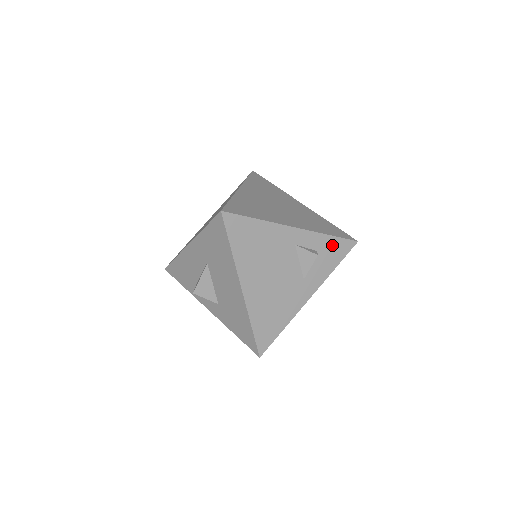
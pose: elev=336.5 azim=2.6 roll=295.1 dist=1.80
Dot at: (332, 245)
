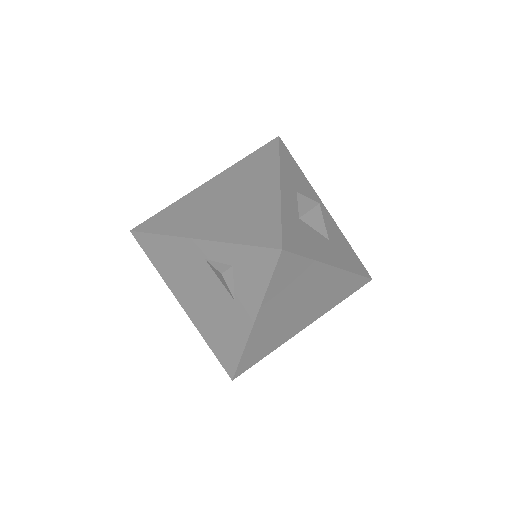
Dot at: (248, 257)
